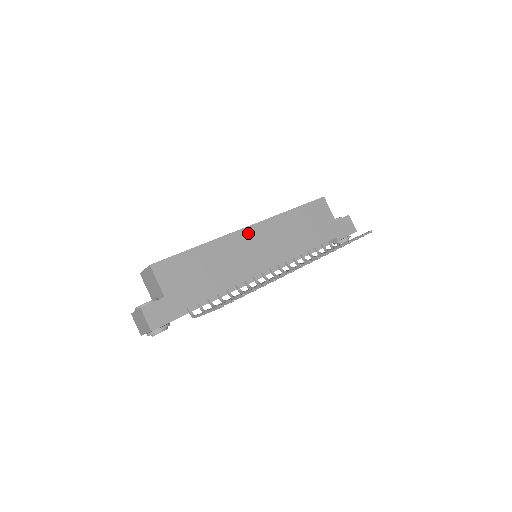
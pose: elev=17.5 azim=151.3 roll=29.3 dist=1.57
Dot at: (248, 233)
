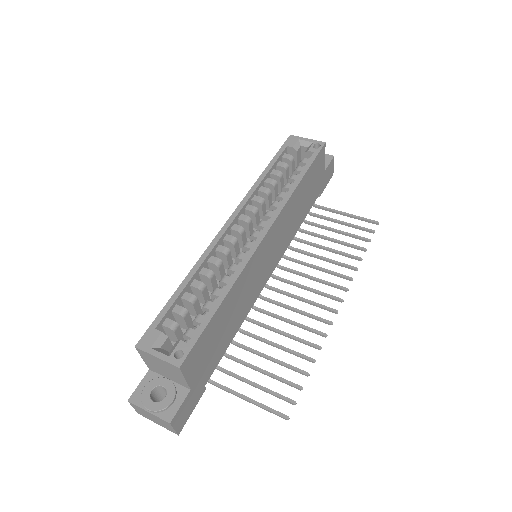
Dot at: (264, 244)
